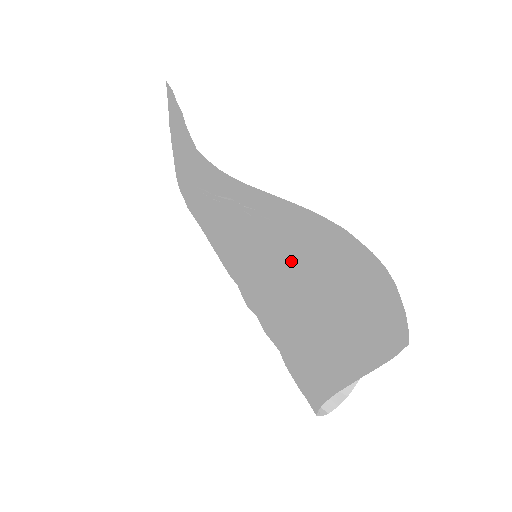
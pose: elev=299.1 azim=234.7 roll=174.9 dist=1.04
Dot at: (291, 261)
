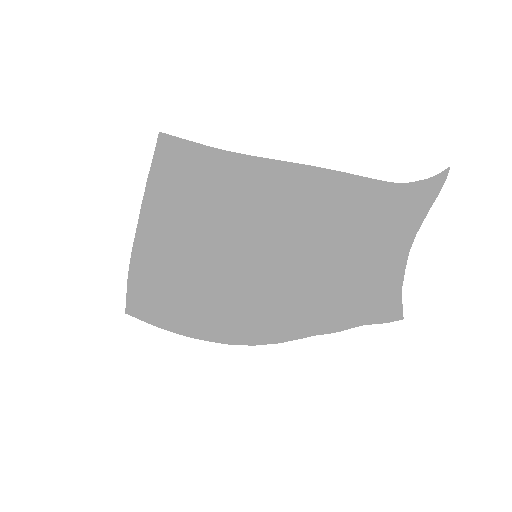
Dot at: (292, 250)
